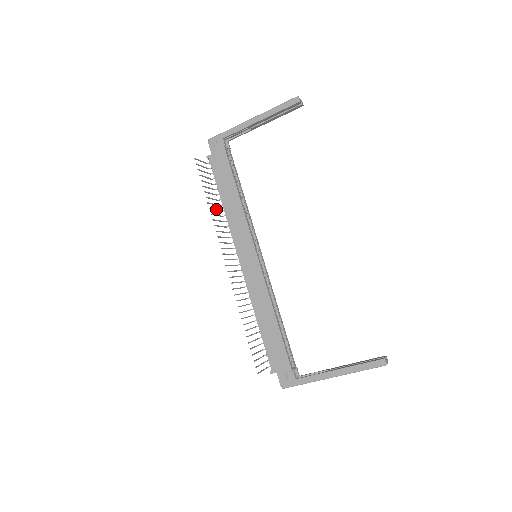
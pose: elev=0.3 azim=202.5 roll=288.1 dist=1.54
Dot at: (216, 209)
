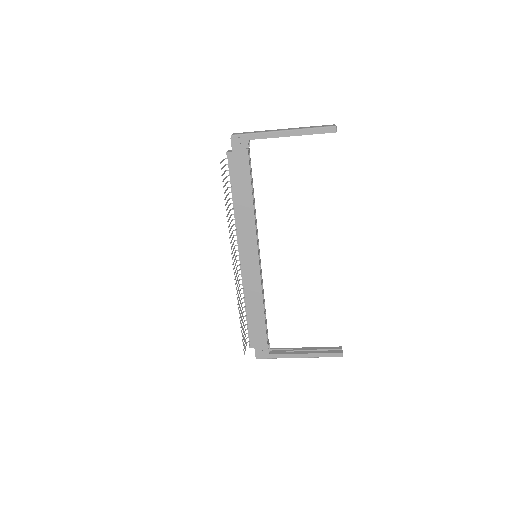
Dot at: (229, 211)
